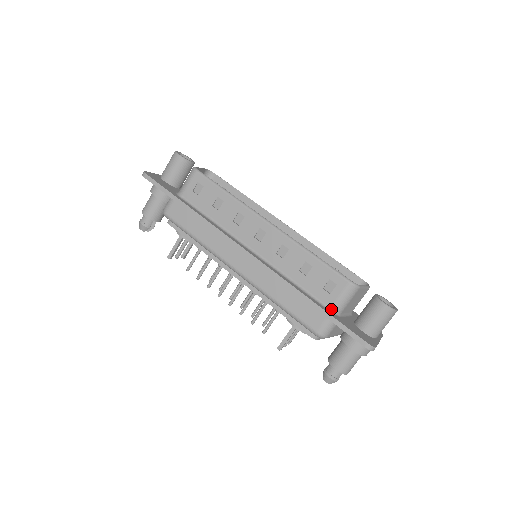
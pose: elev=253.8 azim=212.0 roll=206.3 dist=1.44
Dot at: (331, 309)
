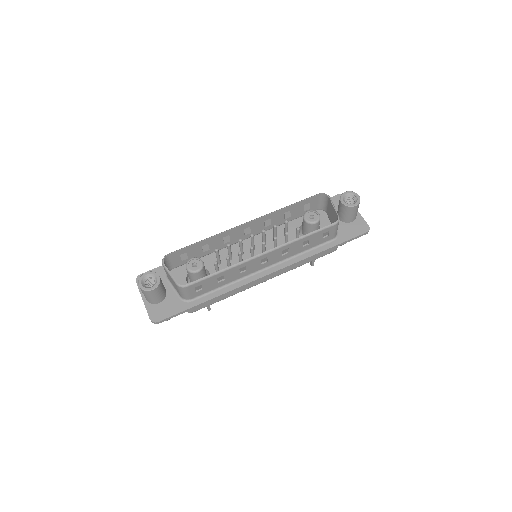
Dot at: (334, 238)
